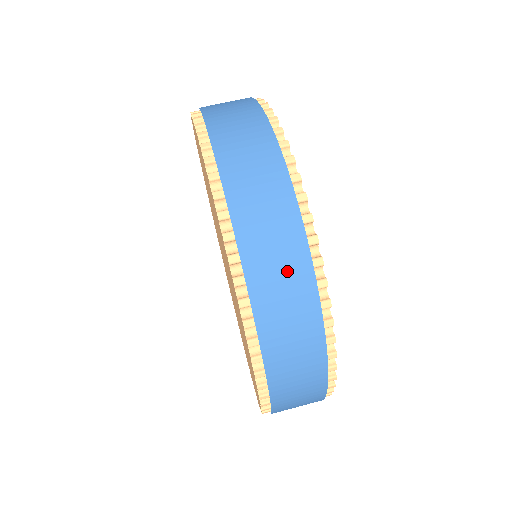
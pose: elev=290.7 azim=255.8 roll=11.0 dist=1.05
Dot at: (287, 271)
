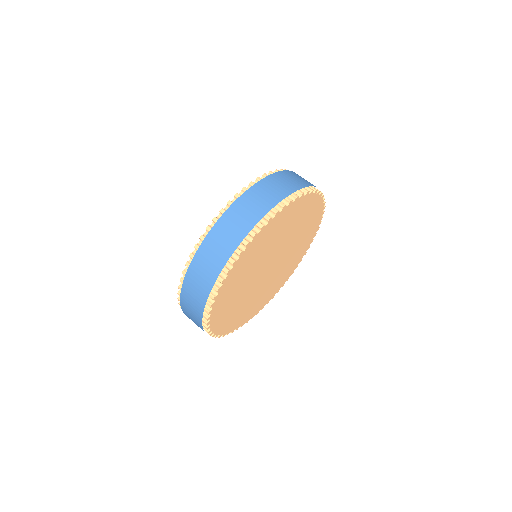
Dot at: (195, 303)
